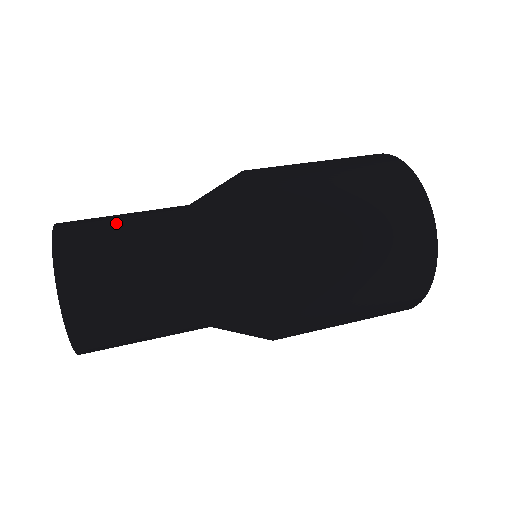
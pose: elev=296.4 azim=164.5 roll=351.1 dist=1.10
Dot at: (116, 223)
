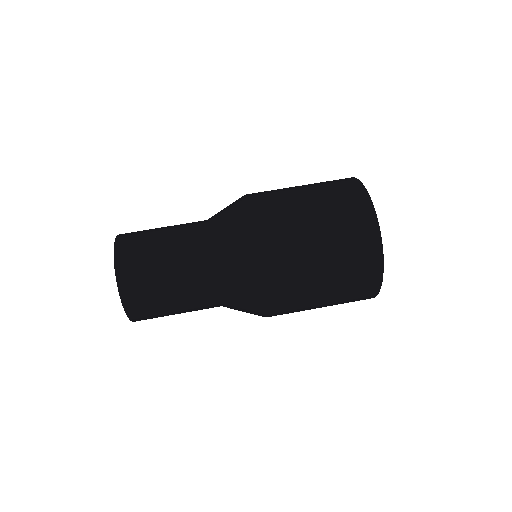
Dot at: occluded
